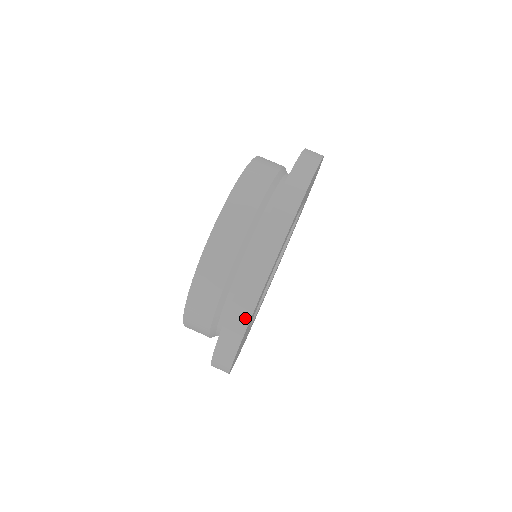
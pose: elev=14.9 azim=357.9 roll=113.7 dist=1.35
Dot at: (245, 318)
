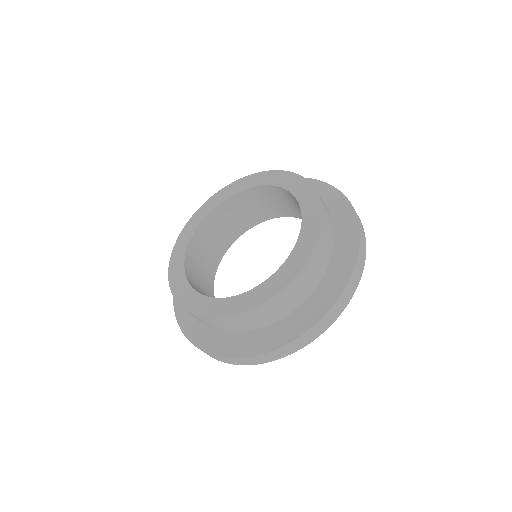
Dot at: (237, 363)
